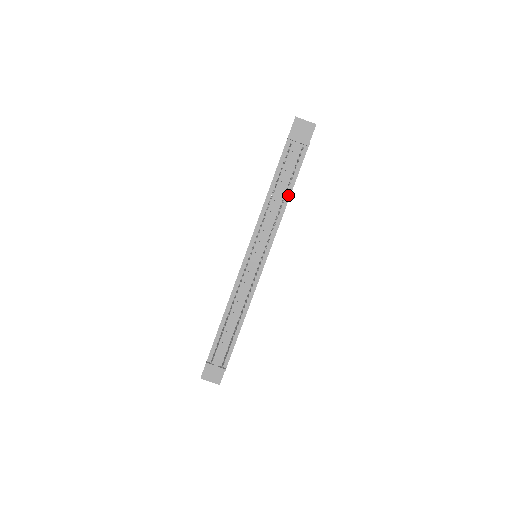
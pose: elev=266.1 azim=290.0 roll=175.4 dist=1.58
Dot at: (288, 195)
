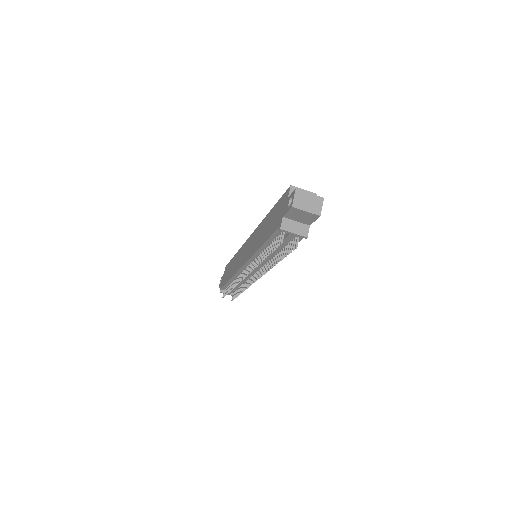
Dot at: occluded
